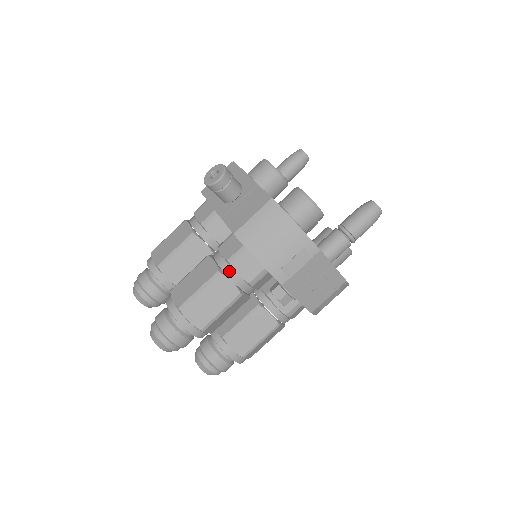
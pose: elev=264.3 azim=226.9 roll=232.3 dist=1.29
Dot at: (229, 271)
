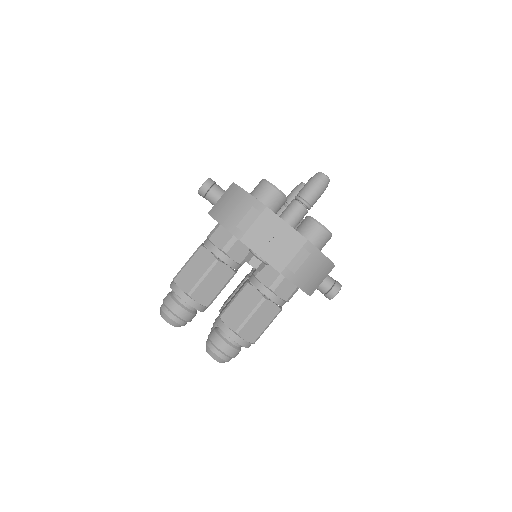
Dot at: (208, 244)
